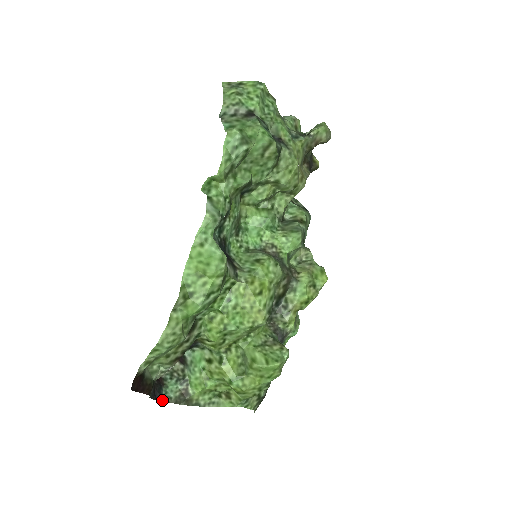
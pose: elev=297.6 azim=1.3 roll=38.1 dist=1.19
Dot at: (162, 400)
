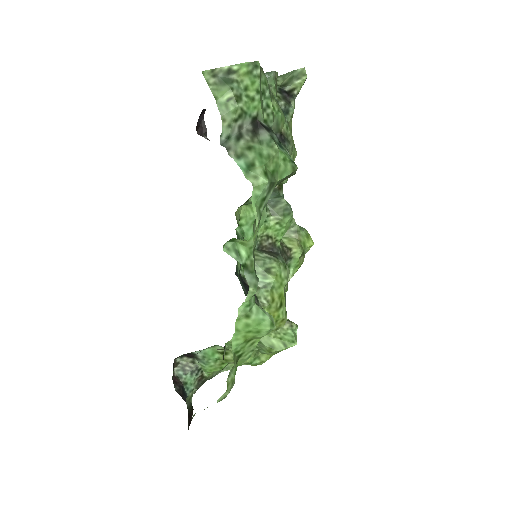
Dot at: occluded
